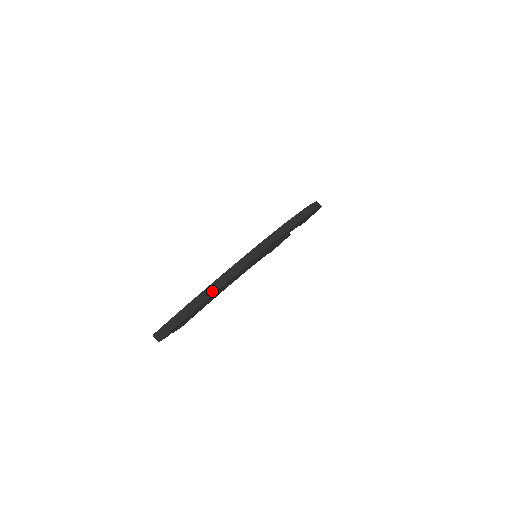
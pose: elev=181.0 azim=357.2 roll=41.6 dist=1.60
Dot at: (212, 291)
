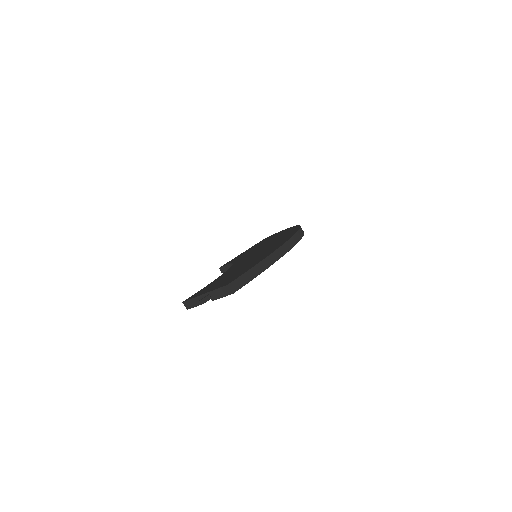
Dot at: (277, 256)
